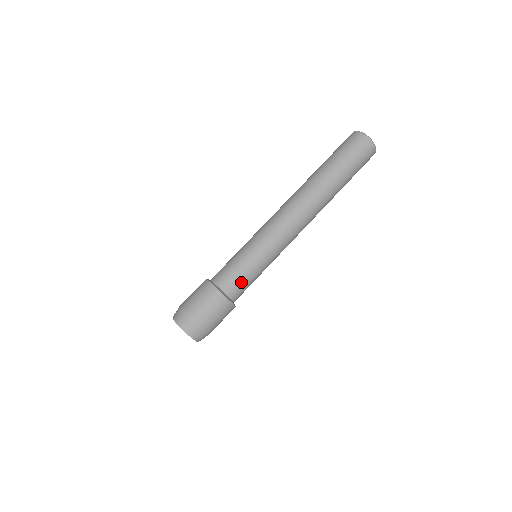
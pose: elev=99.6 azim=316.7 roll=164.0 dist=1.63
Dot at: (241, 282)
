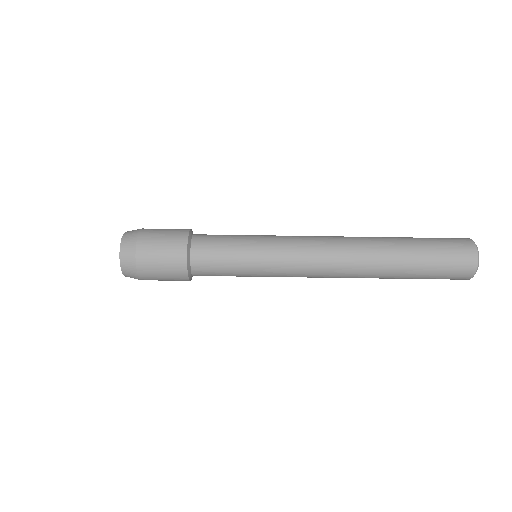
Dot at: (216, 258)
